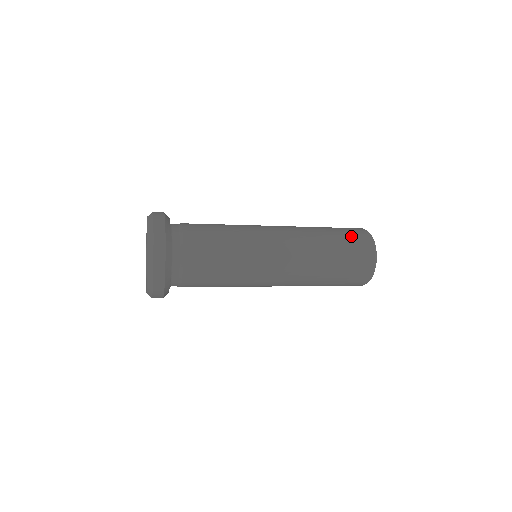
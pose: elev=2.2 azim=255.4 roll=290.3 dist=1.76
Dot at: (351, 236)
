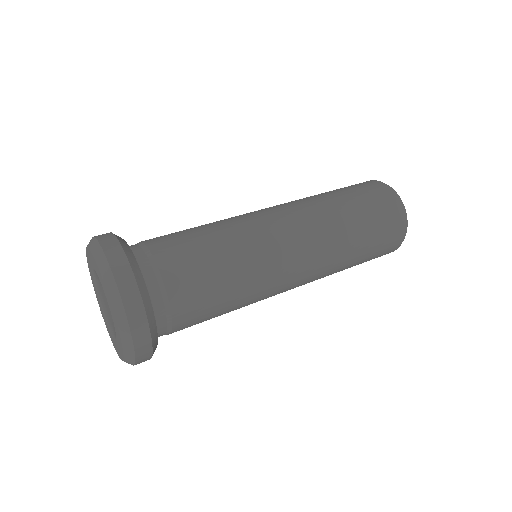
Dot at: (385, 232)
